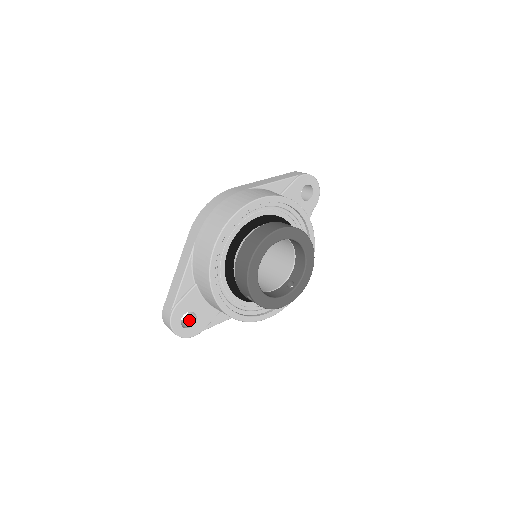
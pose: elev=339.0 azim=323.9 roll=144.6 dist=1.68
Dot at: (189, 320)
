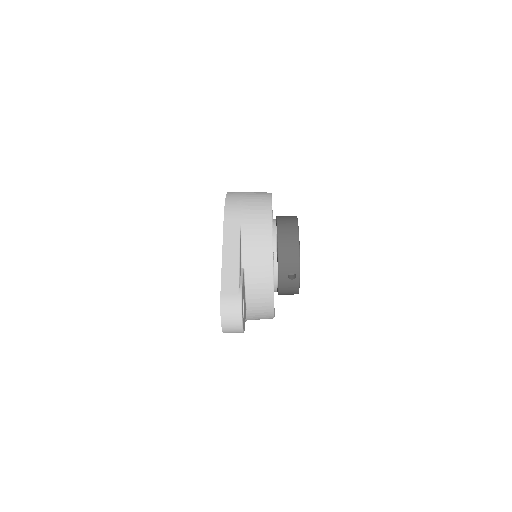
Dot at: occluded
